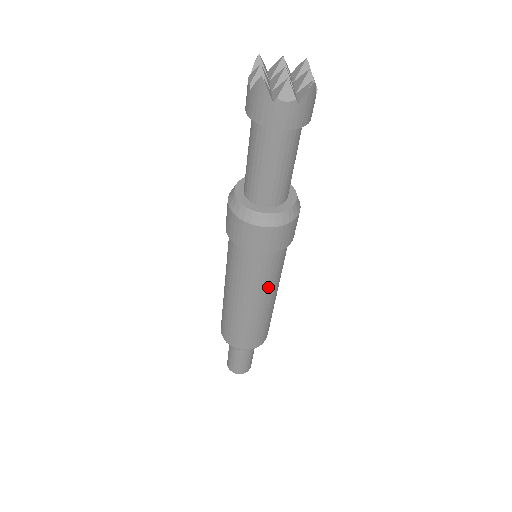
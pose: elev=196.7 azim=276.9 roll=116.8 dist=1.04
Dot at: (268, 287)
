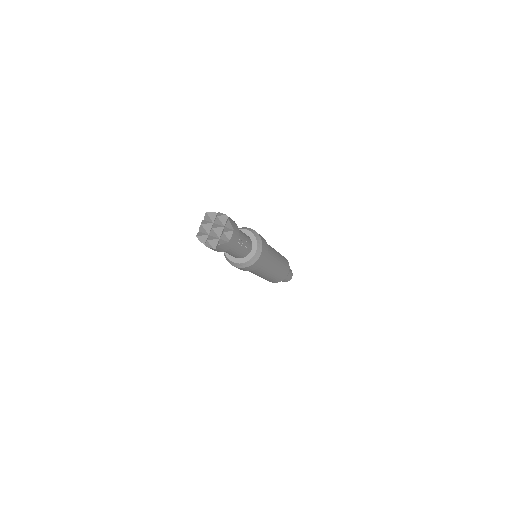
Dot at: (260, 274)
